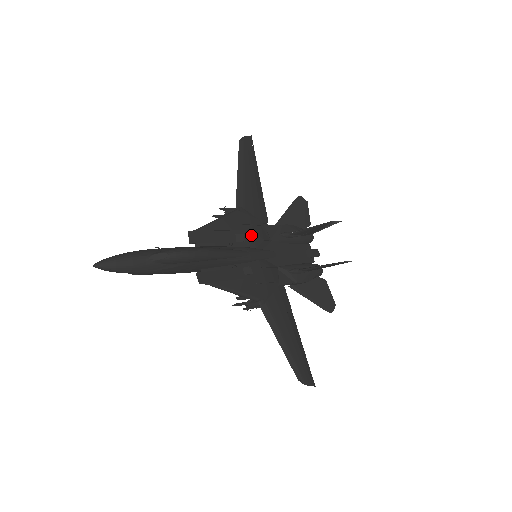
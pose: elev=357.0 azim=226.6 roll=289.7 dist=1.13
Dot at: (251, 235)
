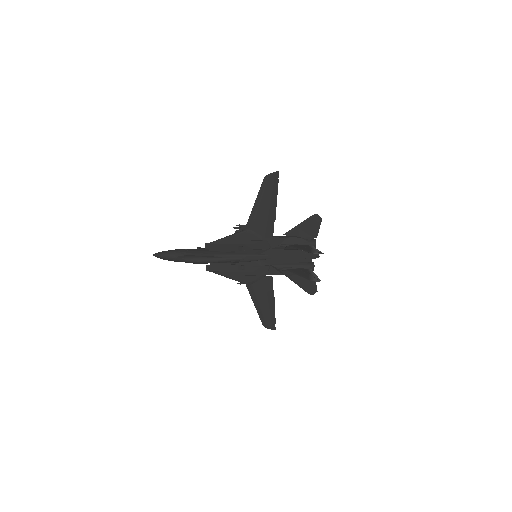
Dot at: (251, 247)
